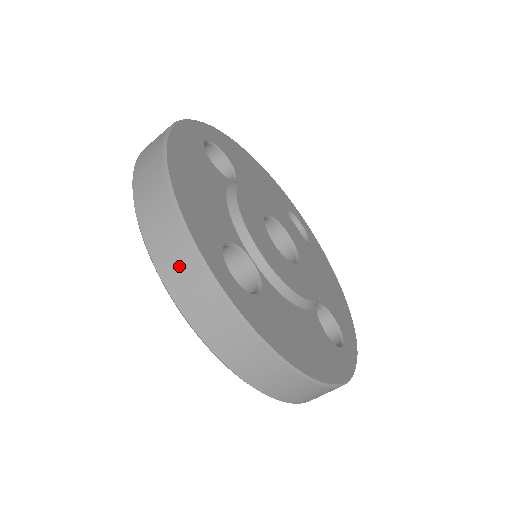
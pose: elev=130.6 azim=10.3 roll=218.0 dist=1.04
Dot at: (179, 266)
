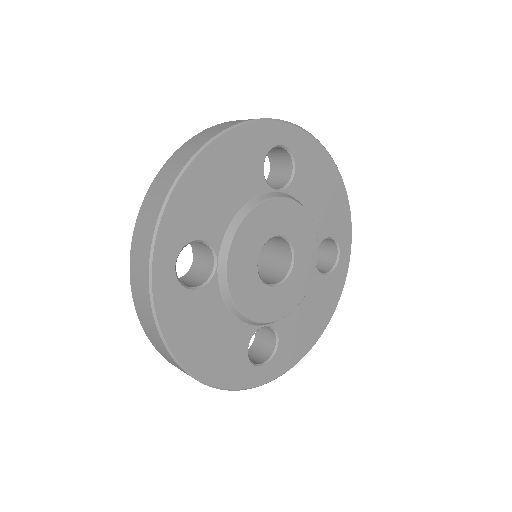
Dot at: (143, 234)
